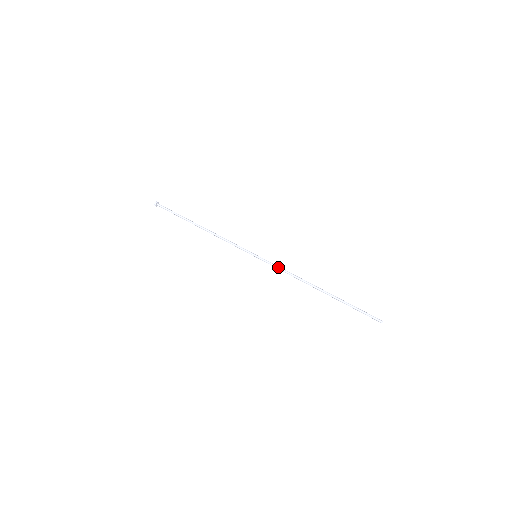
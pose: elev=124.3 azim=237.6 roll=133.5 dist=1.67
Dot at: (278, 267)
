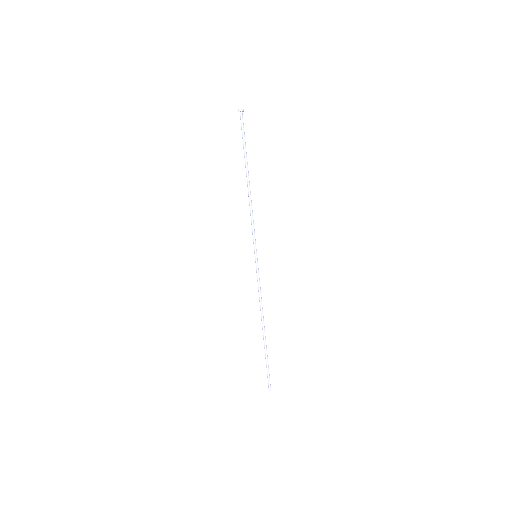
Dot at: occluded
